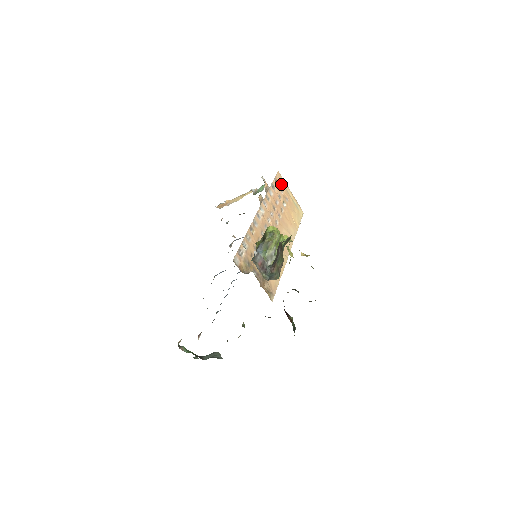
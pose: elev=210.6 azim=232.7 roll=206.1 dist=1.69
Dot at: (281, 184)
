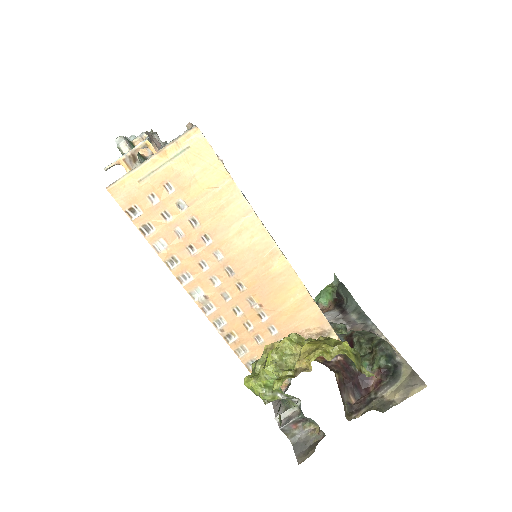
Dot at: (136, 193)
